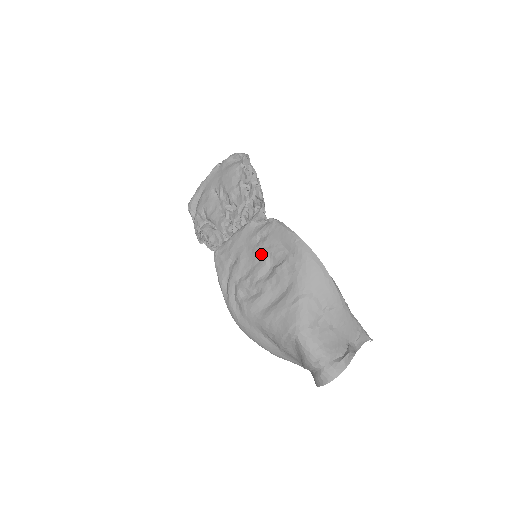
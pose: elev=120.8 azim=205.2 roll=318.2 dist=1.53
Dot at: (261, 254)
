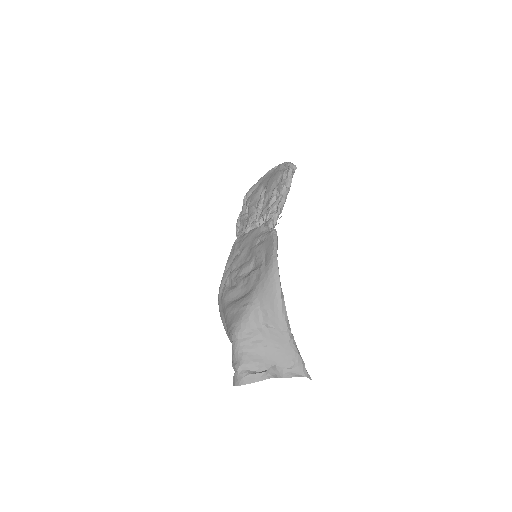
Dot at: (252, 255)
